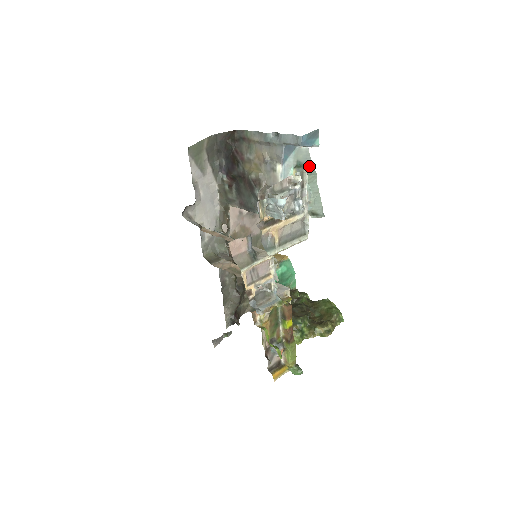
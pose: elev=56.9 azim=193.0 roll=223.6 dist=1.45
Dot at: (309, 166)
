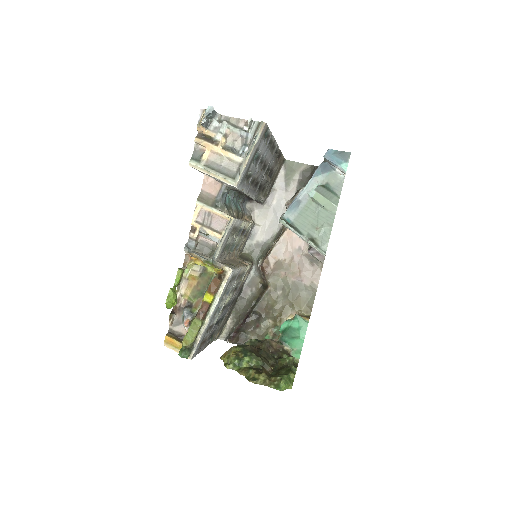
Dot at: (336, 194)
